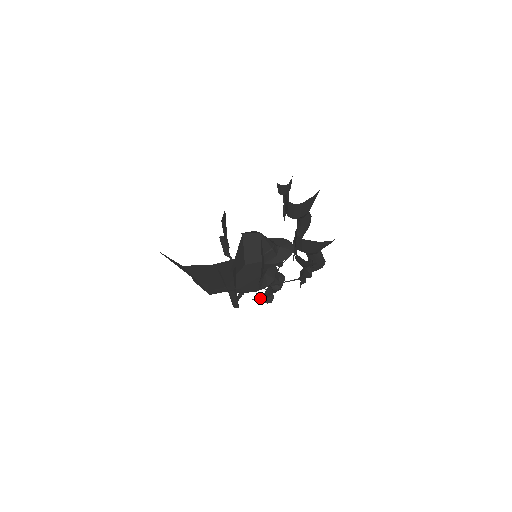
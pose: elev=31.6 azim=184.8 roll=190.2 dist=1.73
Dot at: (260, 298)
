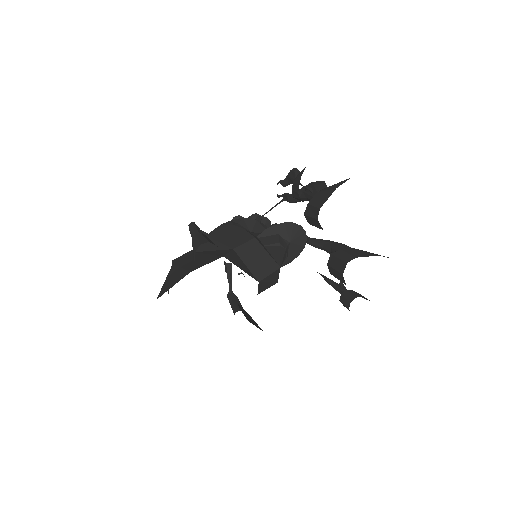
Dot at: occluded
